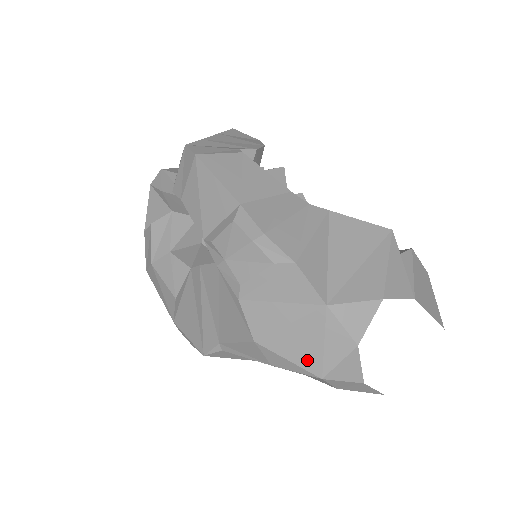
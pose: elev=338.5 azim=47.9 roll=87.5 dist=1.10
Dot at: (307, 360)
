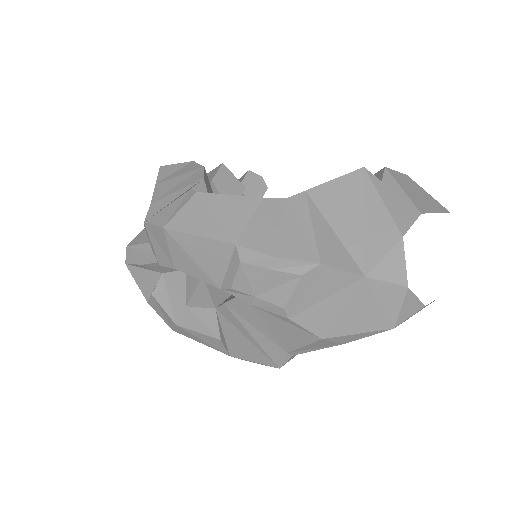
Dot at: (374, 324)
